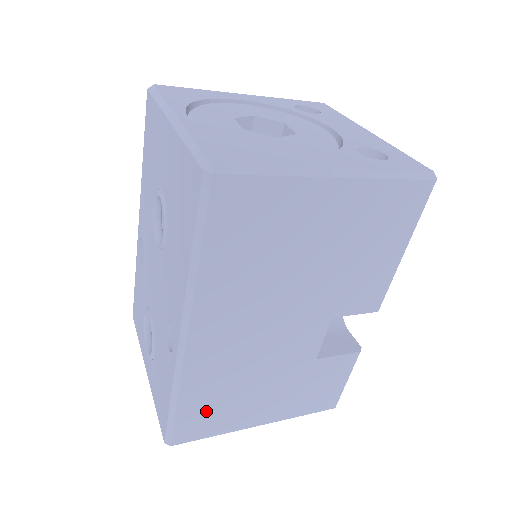
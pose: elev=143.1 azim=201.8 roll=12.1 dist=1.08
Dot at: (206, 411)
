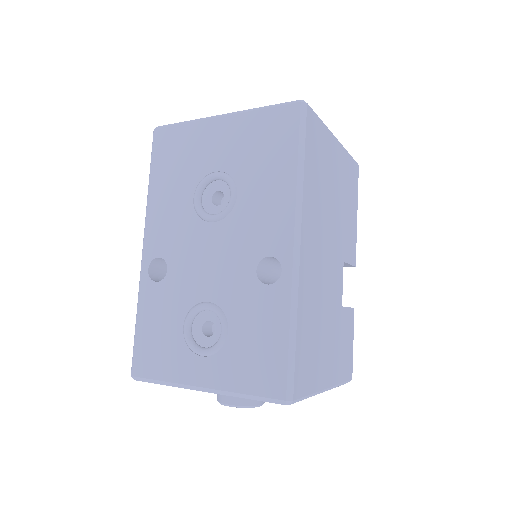
Dot at: (307, 351)
